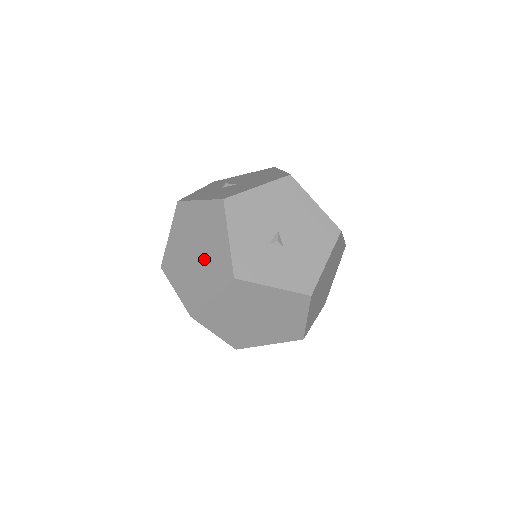
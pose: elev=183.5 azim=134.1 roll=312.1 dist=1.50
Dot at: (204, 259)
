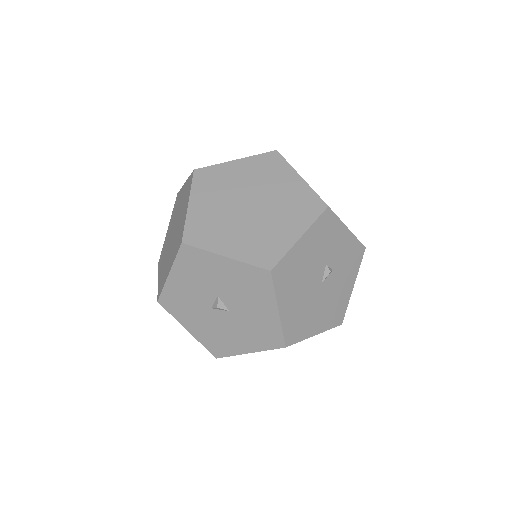
Dot at: (178, 218)
